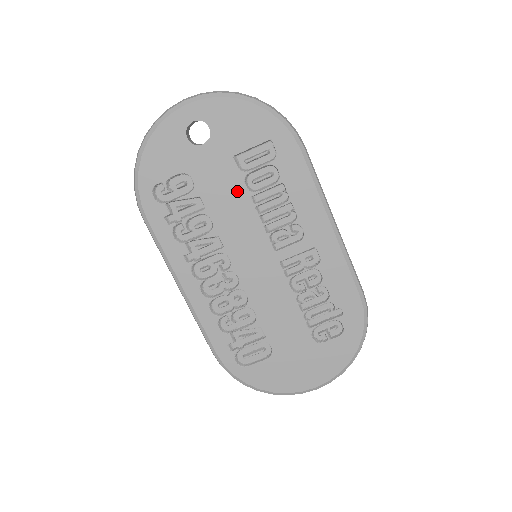
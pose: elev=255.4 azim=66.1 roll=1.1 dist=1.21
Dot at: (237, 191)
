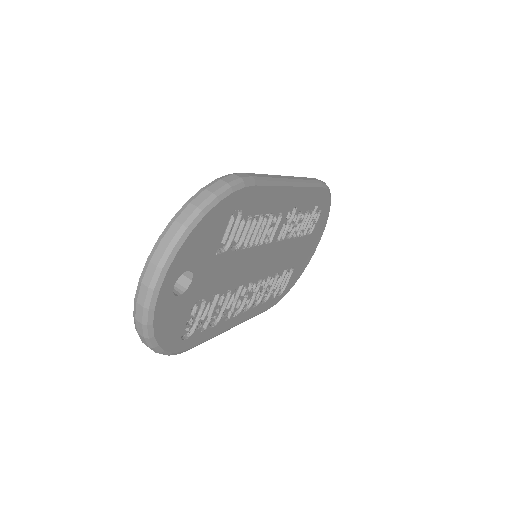
Dot at: (231, 260)
